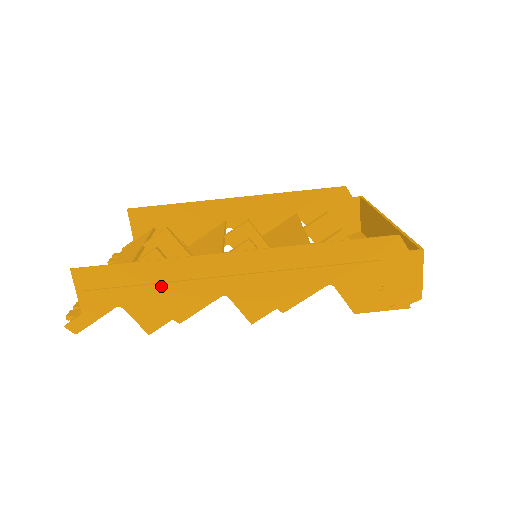
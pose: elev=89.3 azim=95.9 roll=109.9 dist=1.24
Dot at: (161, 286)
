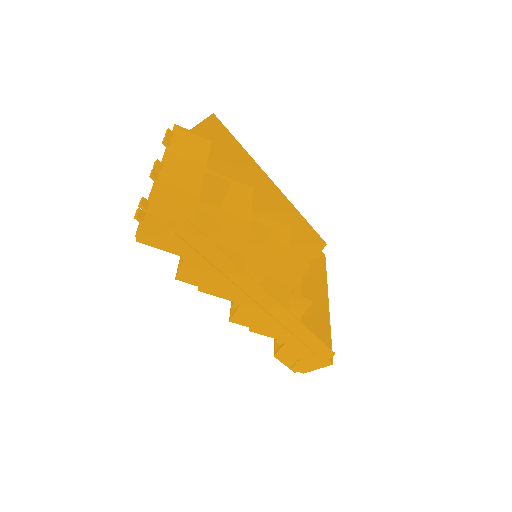
Dot at: (219, 273)
